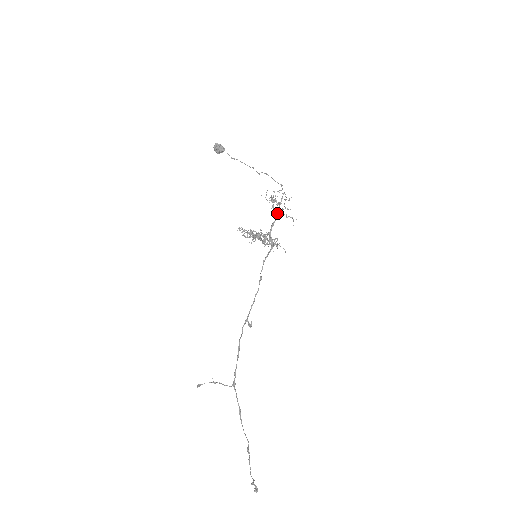
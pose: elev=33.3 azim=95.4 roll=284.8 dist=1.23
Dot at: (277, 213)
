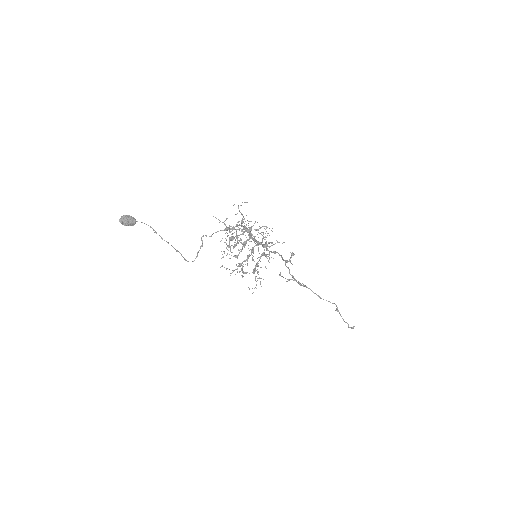
Dot at: occluded
